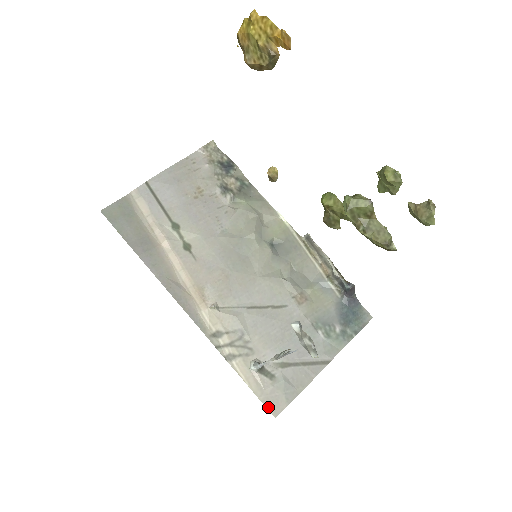
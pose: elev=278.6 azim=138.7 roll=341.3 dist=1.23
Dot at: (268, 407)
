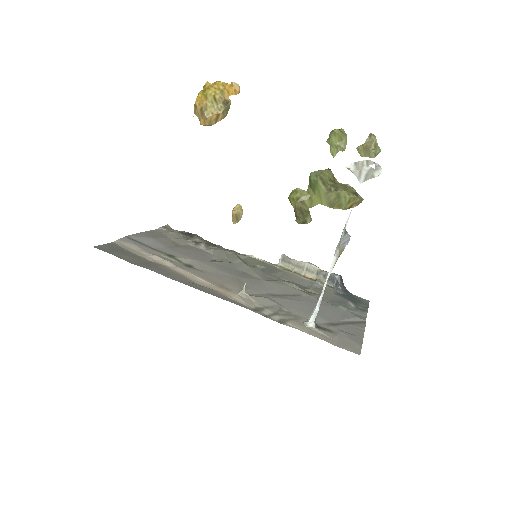
Dot at: (346, 349)
